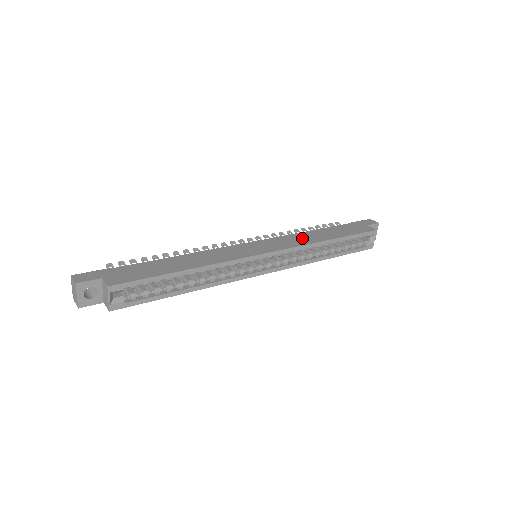
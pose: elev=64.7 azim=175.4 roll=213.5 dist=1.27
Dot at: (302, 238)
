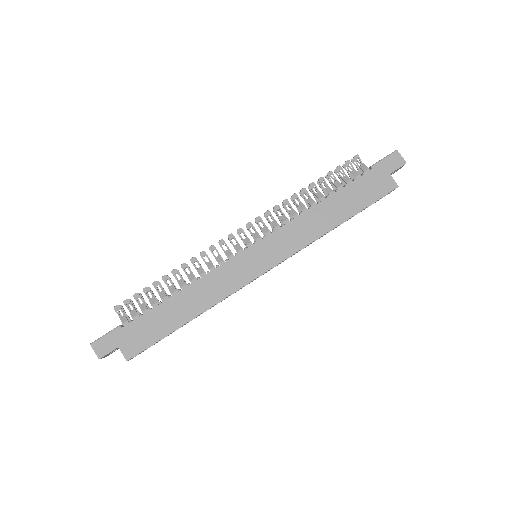
Dot at: (306, 227)
